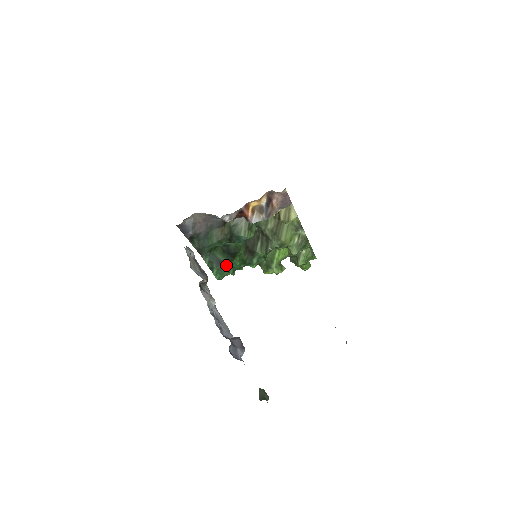
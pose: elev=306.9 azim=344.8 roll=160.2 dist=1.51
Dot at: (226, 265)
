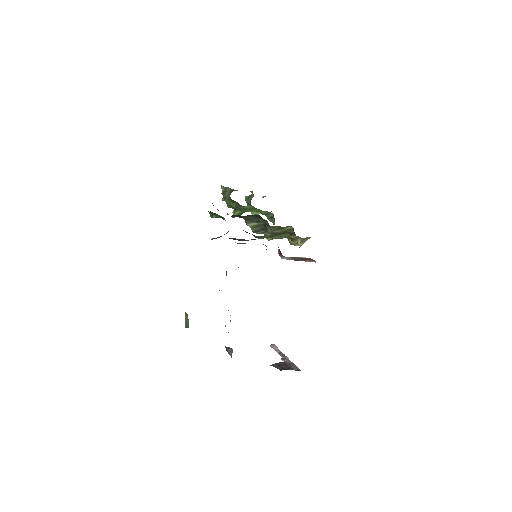
Dot at: occluded
